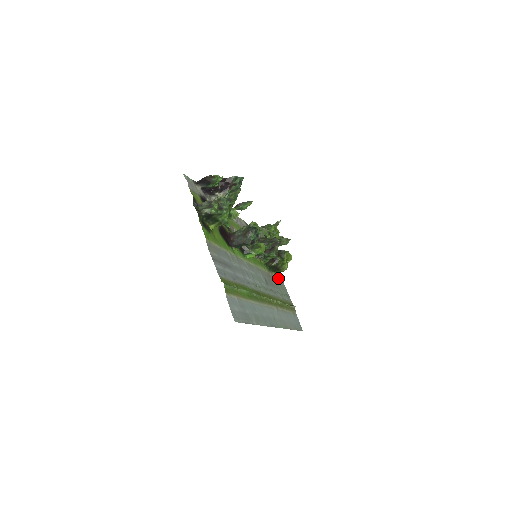
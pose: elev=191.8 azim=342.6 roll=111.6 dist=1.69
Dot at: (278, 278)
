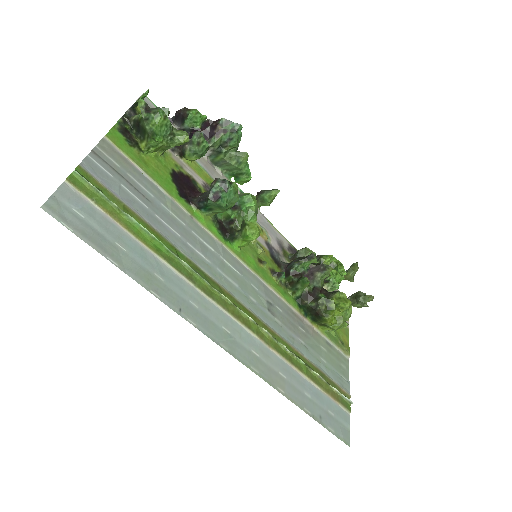
Dot at: (332, 345)
